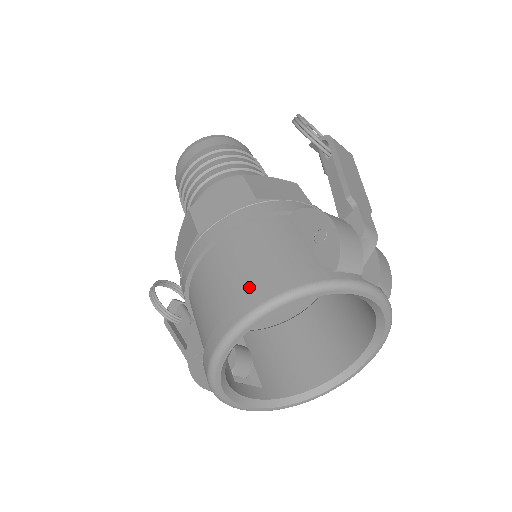
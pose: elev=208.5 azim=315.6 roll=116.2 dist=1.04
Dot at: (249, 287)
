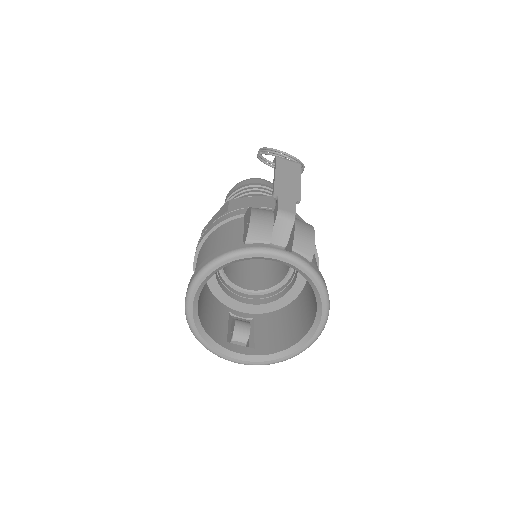
Dot at: occluded
